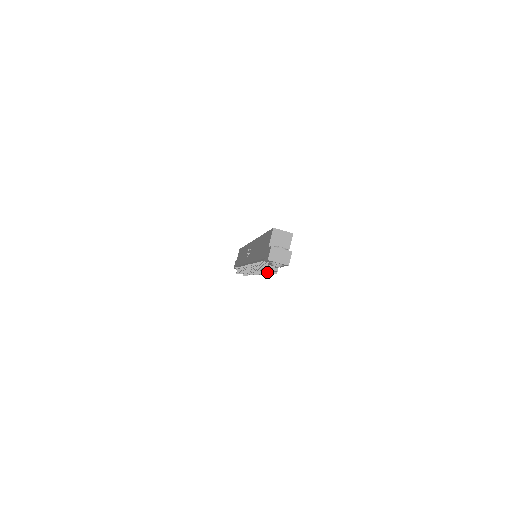
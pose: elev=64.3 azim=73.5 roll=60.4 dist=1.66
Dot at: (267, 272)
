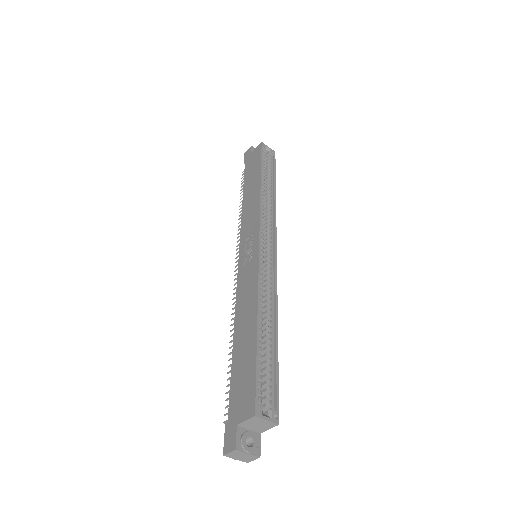
Dot at: occluded
